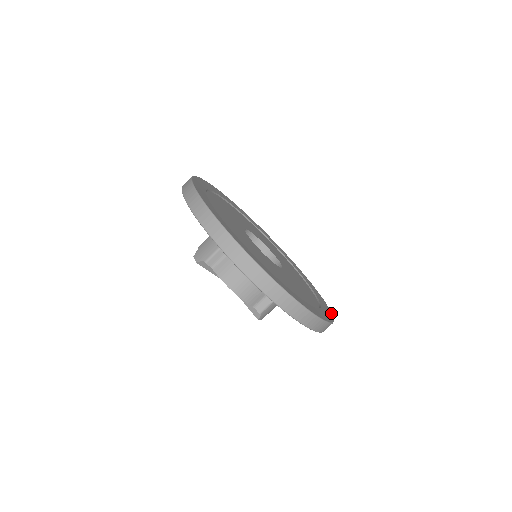
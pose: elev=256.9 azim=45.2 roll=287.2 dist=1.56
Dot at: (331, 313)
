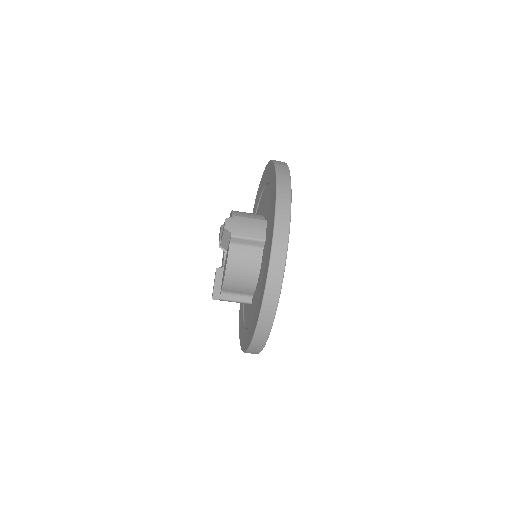
Dot at: occluded
